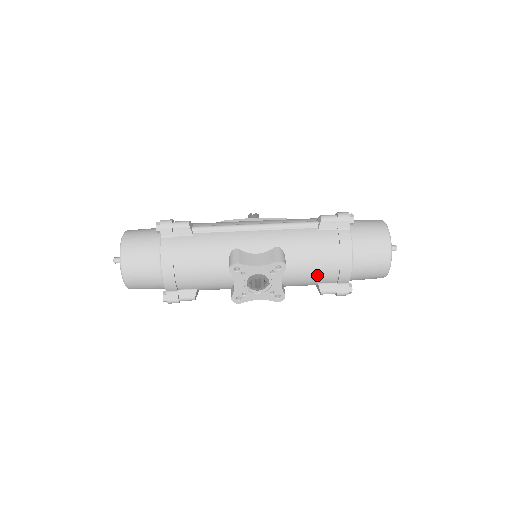
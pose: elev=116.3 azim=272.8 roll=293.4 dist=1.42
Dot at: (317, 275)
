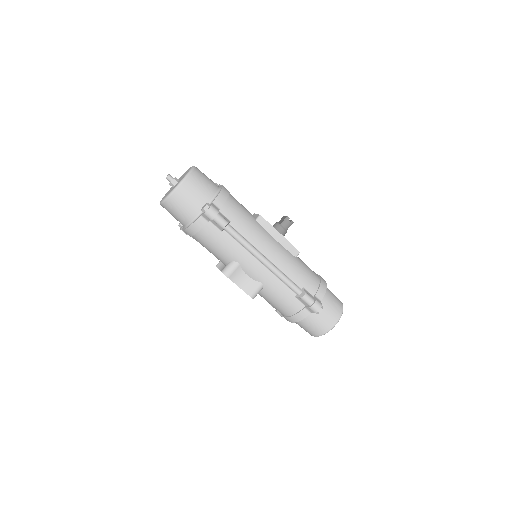
Dot at: occluded
